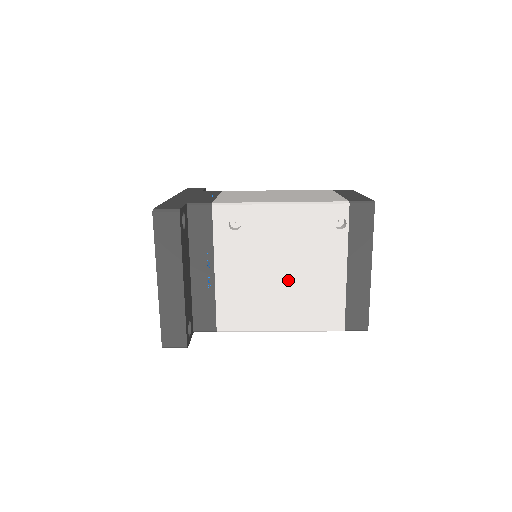
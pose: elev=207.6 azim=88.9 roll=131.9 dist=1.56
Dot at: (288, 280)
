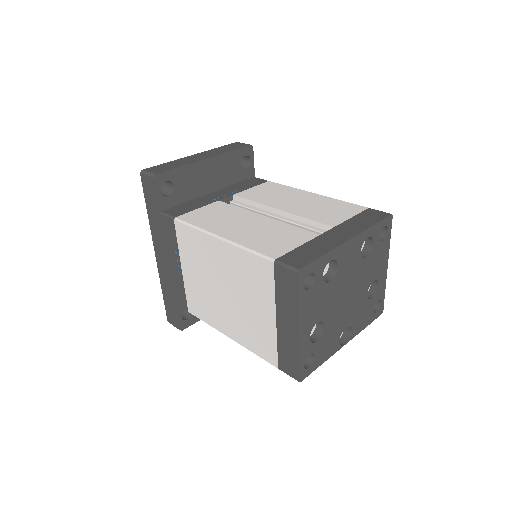
Dot at: occluded
